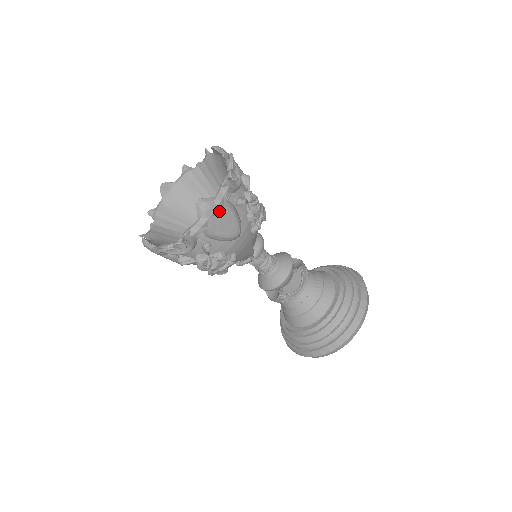
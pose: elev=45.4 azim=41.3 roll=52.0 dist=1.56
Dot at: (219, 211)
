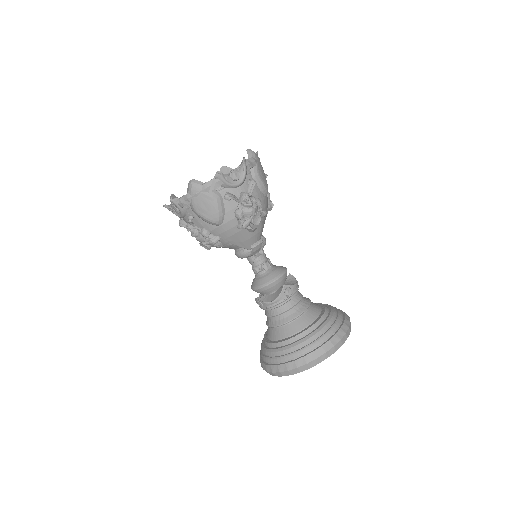
Dot at: (260, 162)
